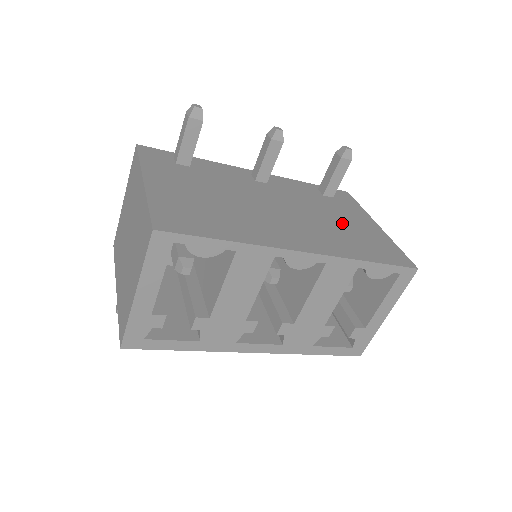
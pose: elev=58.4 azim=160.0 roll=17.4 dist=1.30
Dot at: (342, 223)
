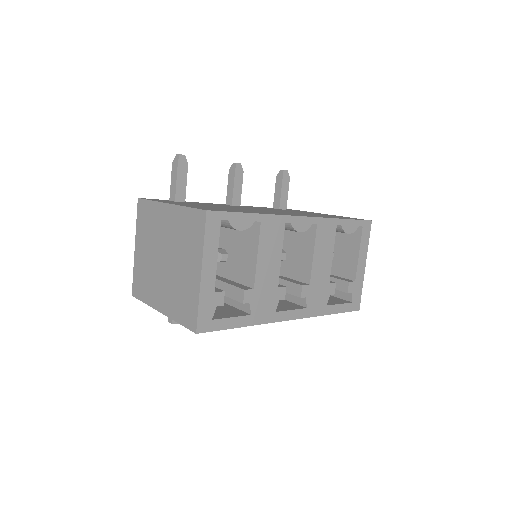
Dot at: (306, 213)
